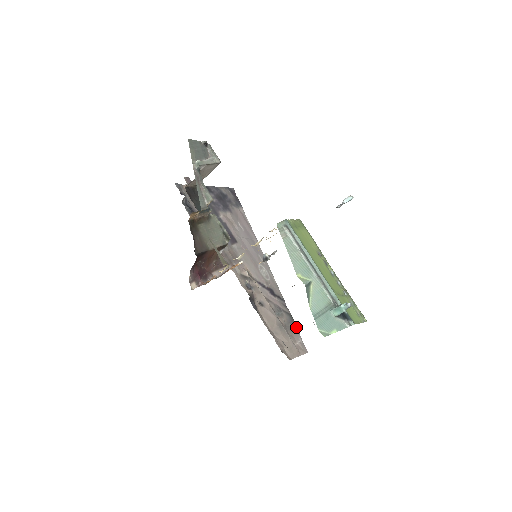
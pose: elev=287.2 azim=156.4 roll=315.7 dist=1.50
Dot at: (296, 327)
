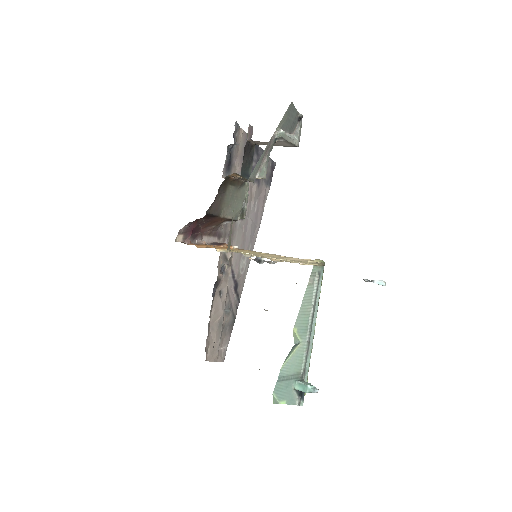
Dot at: (231, 332)
